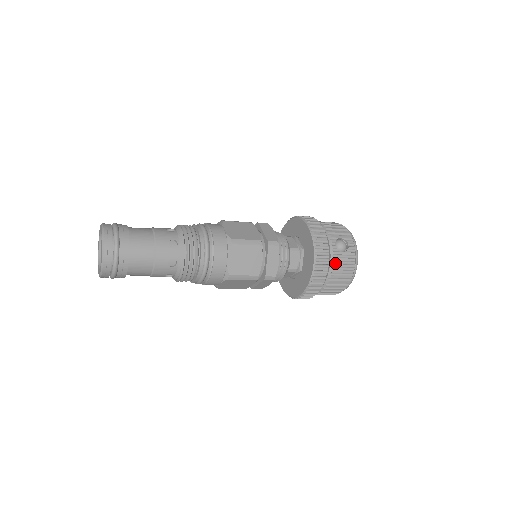
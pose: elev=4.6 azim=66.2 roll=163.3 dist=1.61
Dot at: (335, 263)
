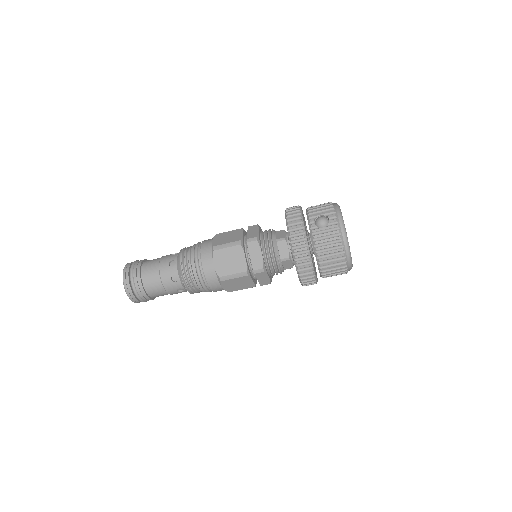
Dot at: (317, 240)
